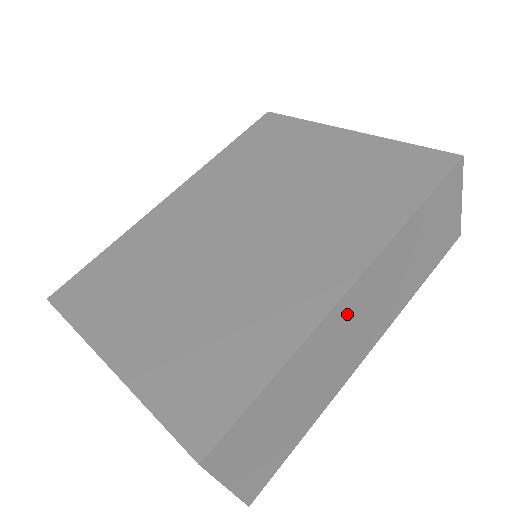
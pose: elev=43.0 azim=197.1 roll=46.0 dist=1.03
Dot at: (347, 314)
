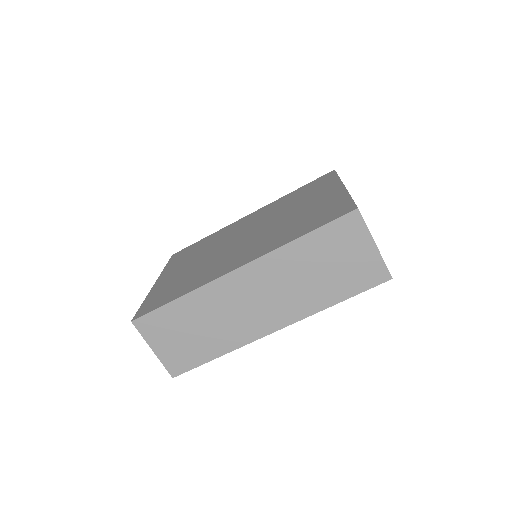
Dot at: (237, 287)
